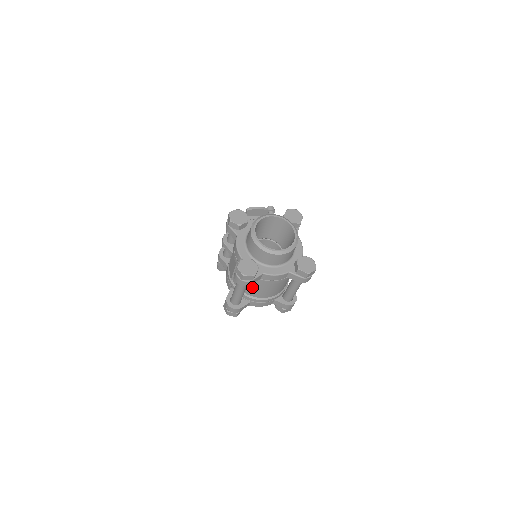
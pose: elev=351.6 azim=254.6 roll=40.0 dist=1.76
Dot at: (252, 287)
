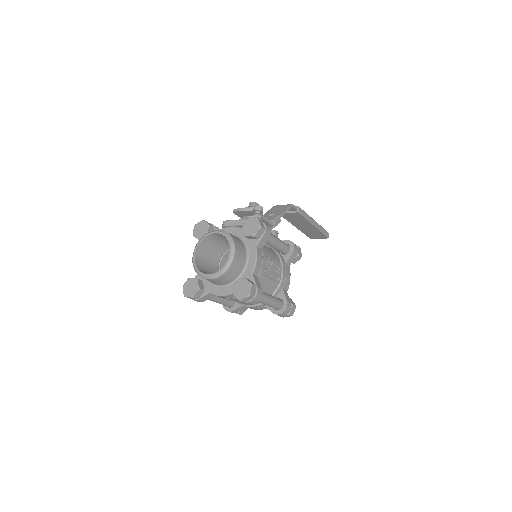
Dot at: occluded
